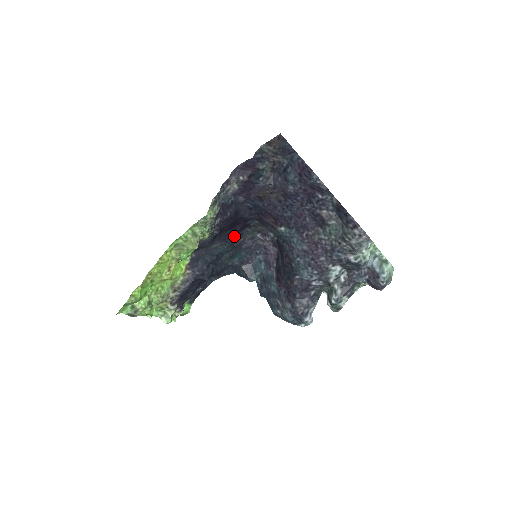
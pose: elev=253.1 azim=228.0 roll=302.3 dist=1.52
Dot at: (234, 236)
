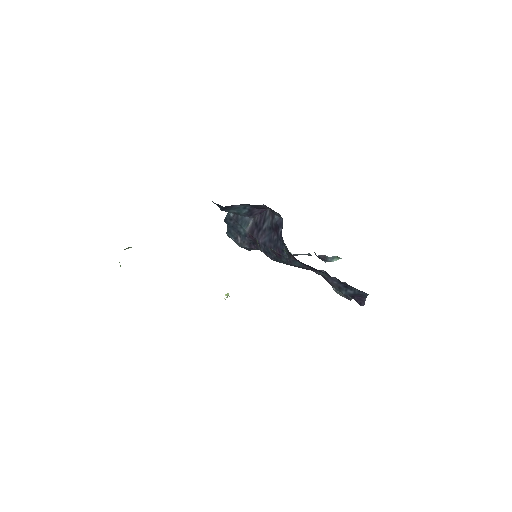
Dot at: occluded
